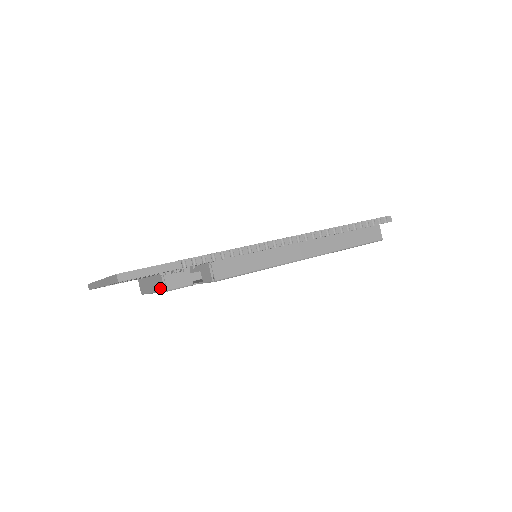
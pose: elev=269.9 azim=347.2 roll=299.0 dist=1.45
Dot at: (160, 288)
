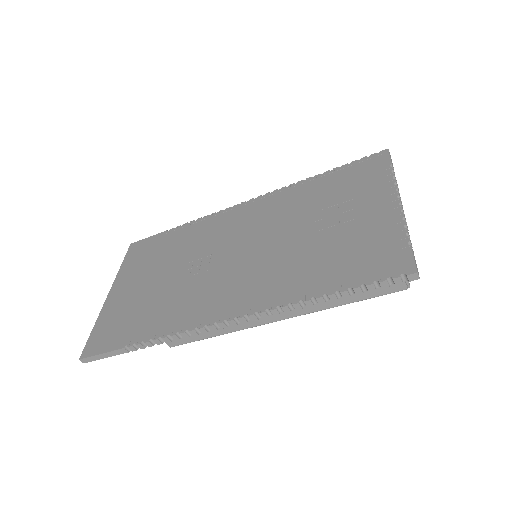
Dot at: occluded
